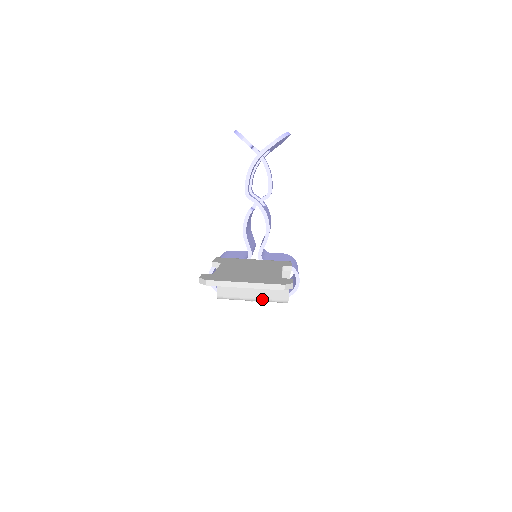
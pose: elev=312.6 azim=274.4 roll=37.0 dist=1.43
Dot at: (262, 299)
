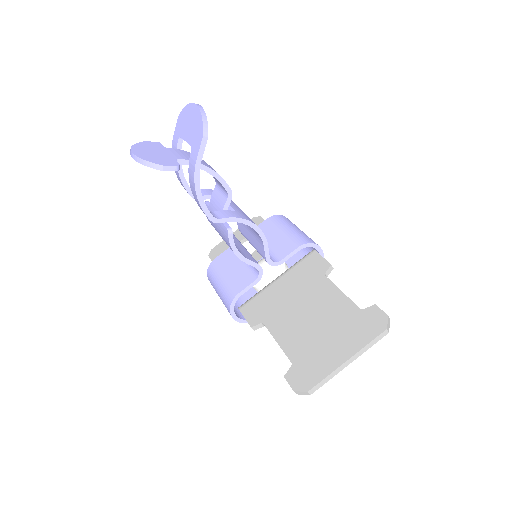
Dot at: occluded
